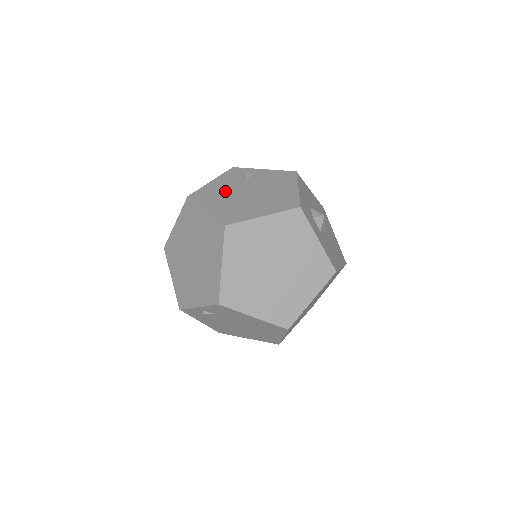
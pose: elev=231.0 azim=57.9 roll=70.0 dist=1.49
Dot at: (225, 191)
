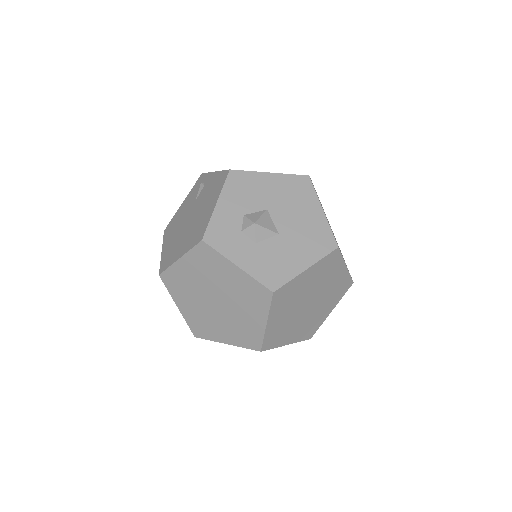
Dot at: (181, 219)
